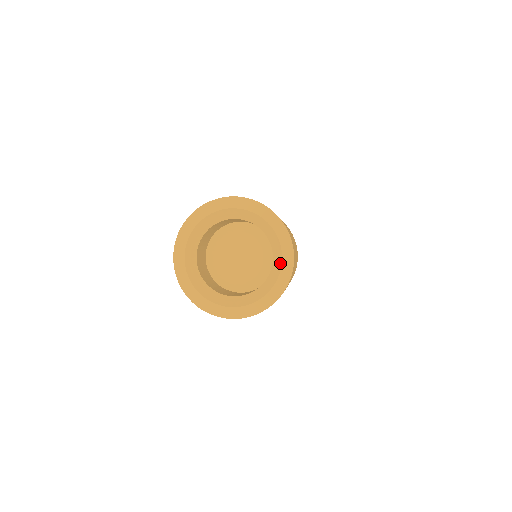
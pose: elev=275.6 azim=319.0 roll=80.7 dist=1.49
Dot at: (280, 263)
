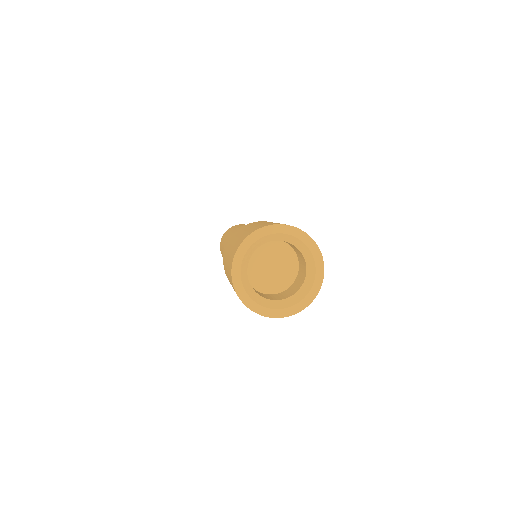
Dot at: (309, 251)
